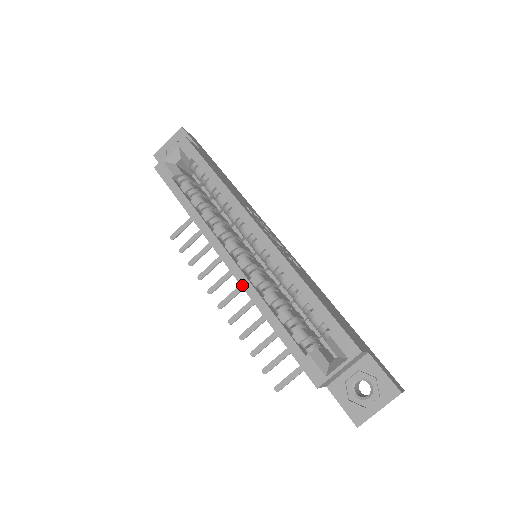
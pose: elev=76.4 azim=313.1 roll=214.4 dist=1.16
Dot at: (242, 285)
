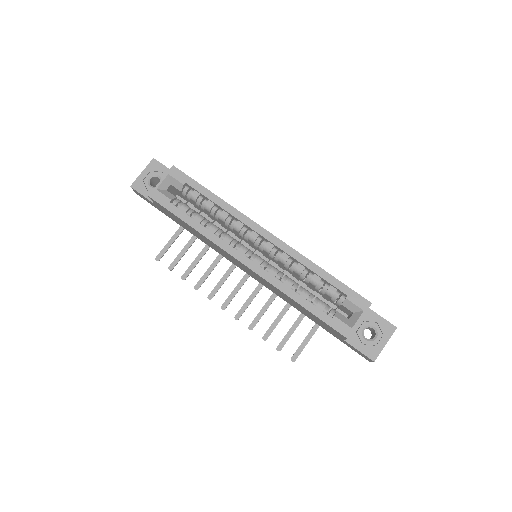
Dot at: (264, 278)
